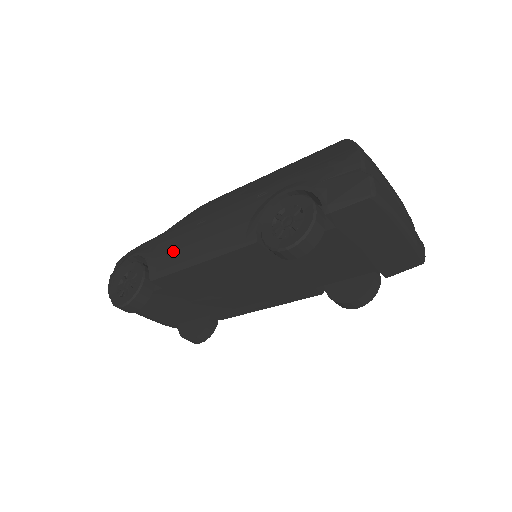
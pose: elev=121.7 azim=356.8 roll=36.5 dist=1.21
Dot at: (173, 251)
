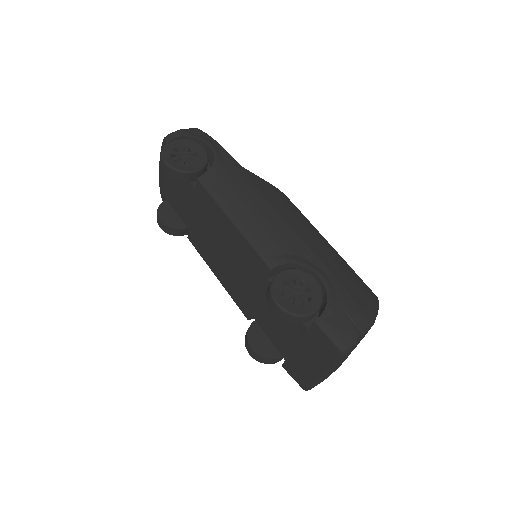
Dot at: (232, 189)
